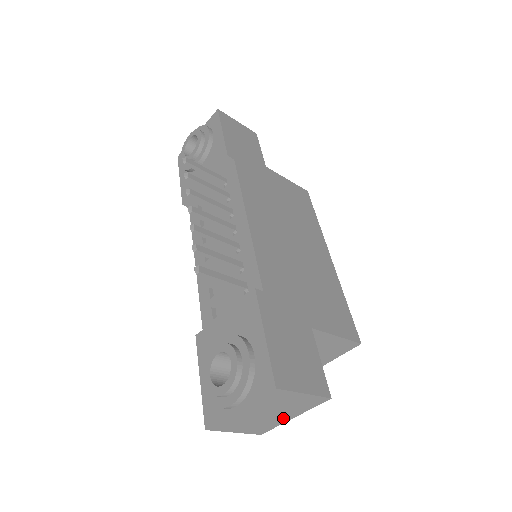
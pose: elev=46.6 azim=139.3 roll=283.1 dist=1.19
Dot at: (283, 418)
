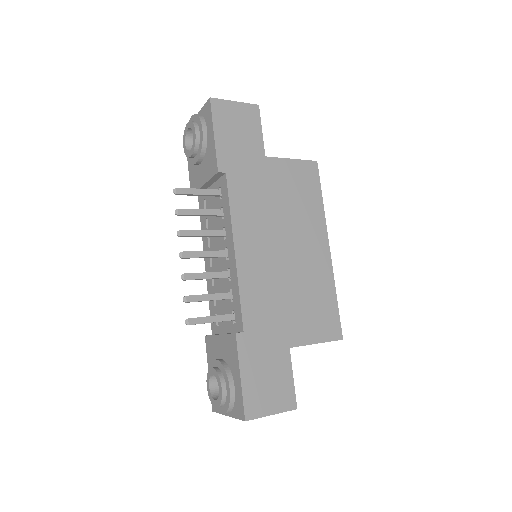
Dot at: occluded
